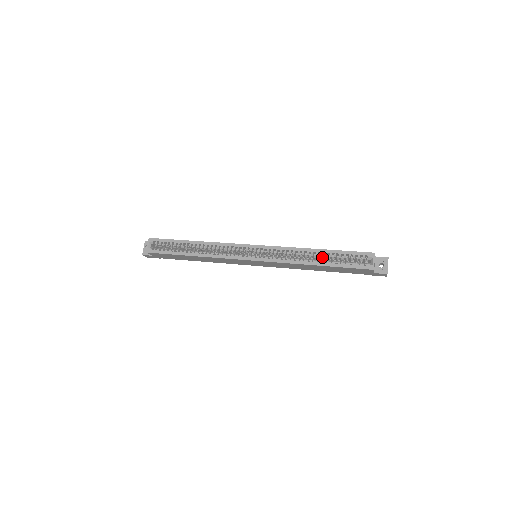
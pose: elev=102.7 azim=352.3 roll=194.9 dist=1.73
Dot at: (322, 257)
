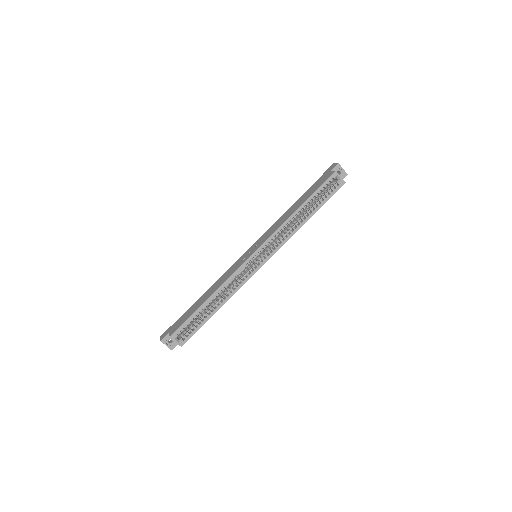
Dot at: (303, 209)
